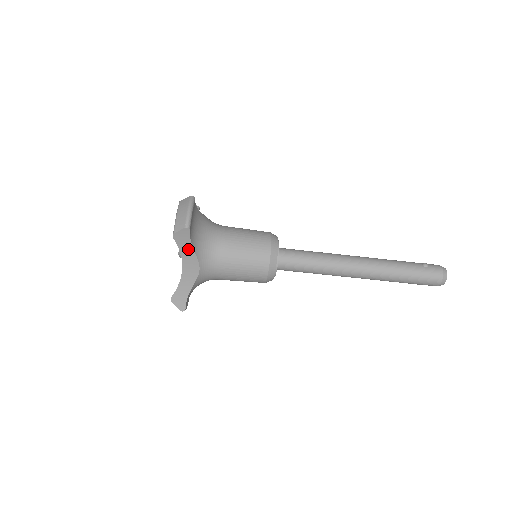
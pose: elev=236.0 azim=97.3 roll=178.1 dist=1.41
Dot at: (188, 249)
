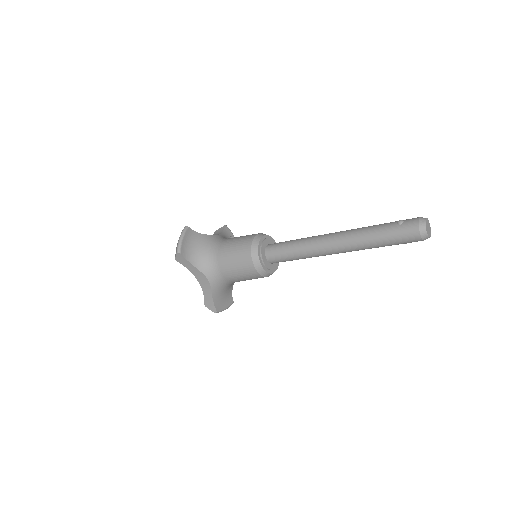
Dot at: (191, 267)
